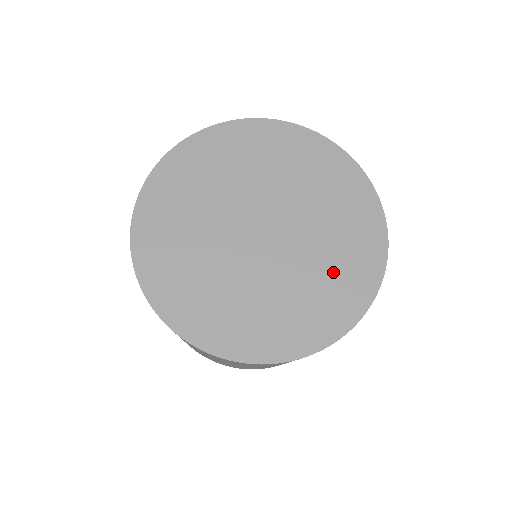
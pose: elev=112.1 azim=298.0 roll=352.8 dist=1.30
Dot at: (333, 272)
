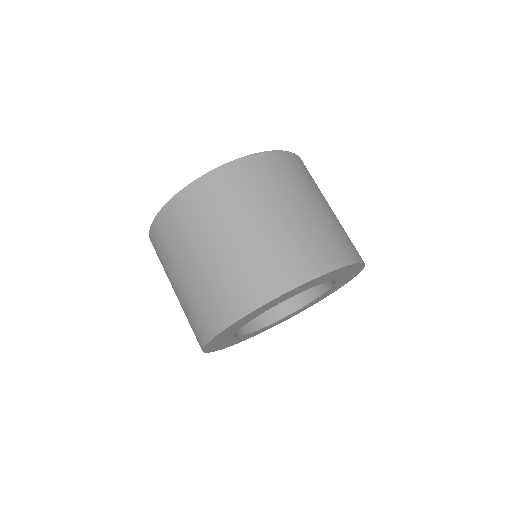
Dot at: occluded
